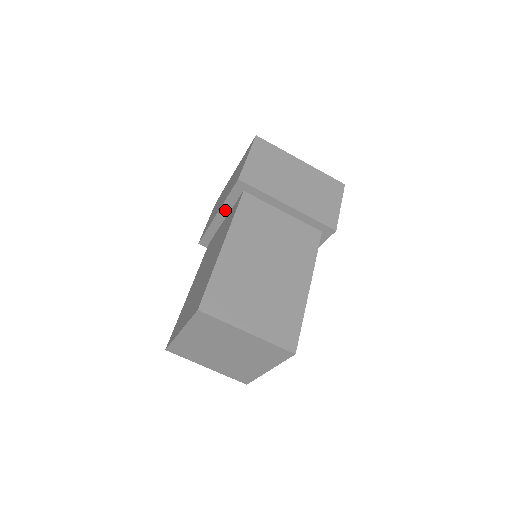
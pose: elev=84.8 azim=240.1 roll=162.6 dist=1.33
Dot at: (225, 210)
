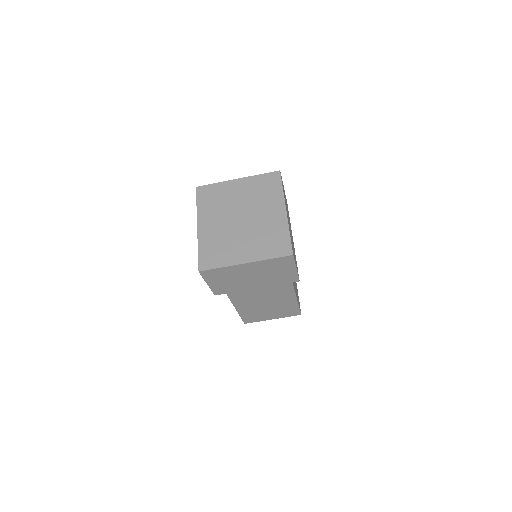
Dot at: occluded
